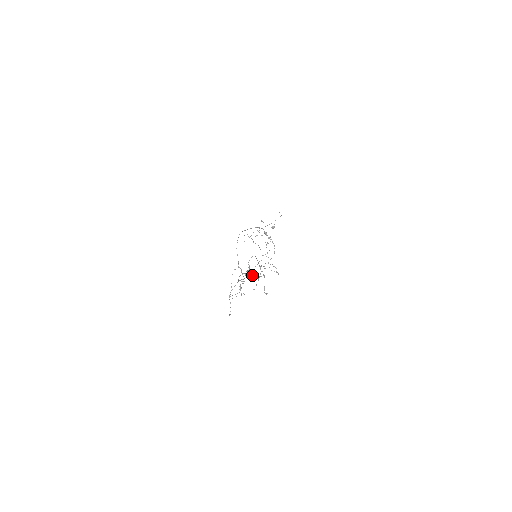
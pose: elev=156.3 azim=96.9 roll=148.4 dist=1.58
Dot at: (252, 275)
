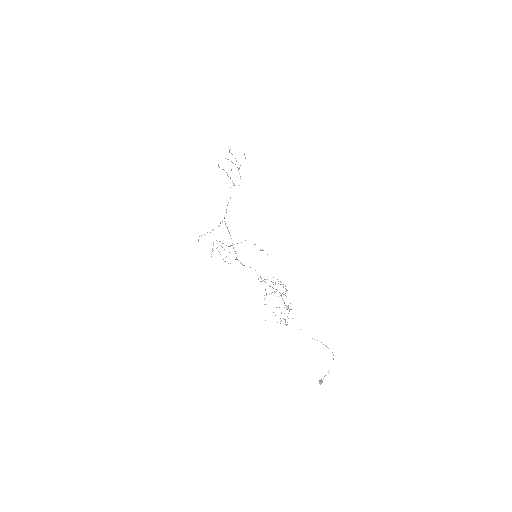
Dot at: occluded
